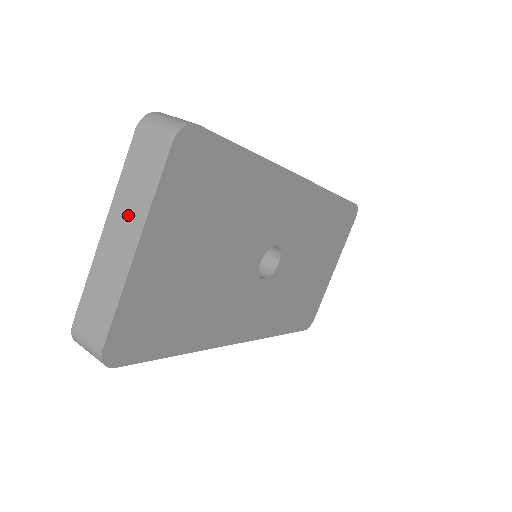
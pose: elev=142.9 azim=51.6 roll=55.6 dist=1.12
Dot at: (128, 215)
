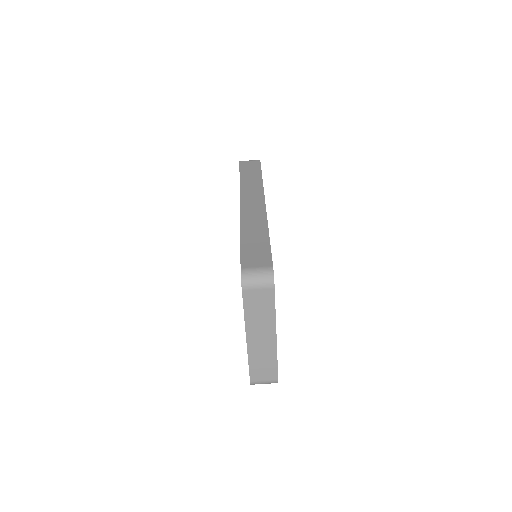
Dot at: (262, 327)
